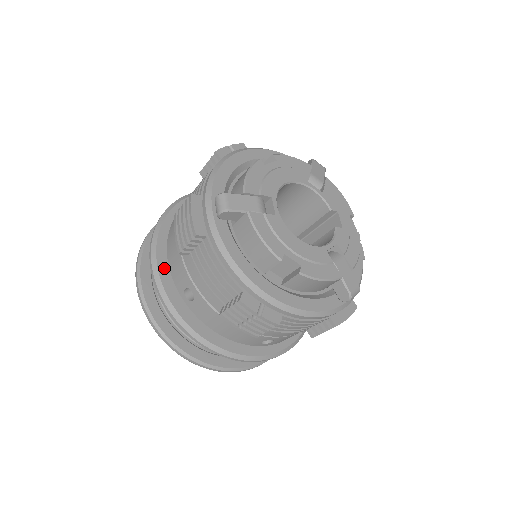
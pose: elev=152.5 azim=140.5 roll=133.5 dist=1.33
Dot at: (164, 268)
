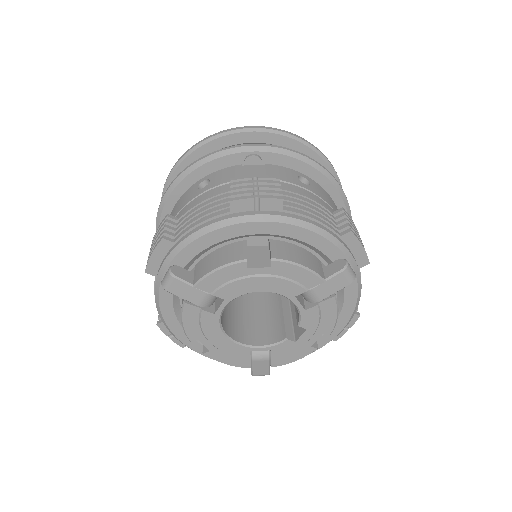
Dot at: (169, 212)
